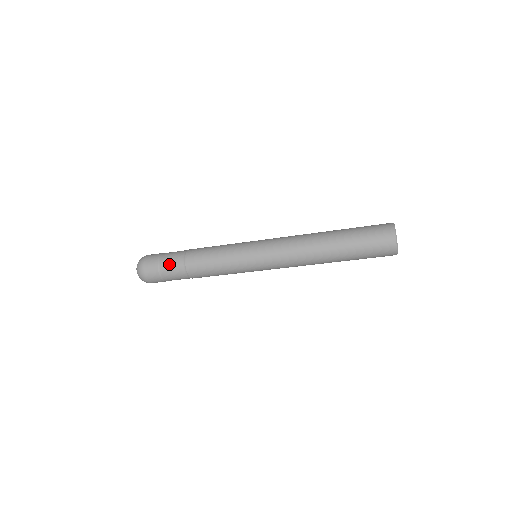
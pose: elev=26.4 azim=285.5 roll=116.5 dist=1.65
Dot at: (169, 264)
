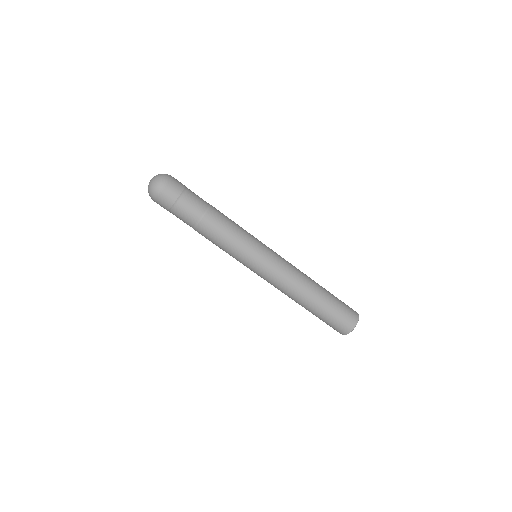
Dot at: (189, 206)
